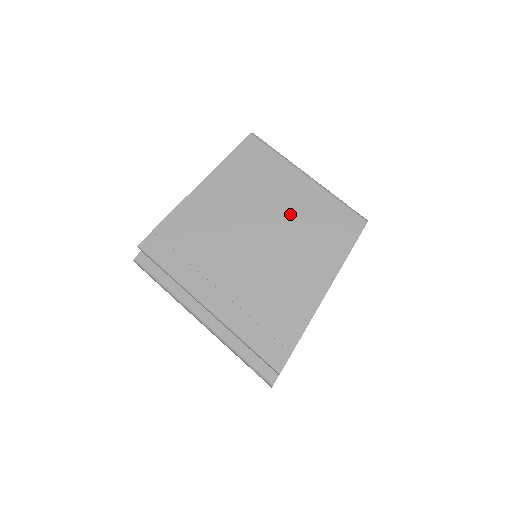
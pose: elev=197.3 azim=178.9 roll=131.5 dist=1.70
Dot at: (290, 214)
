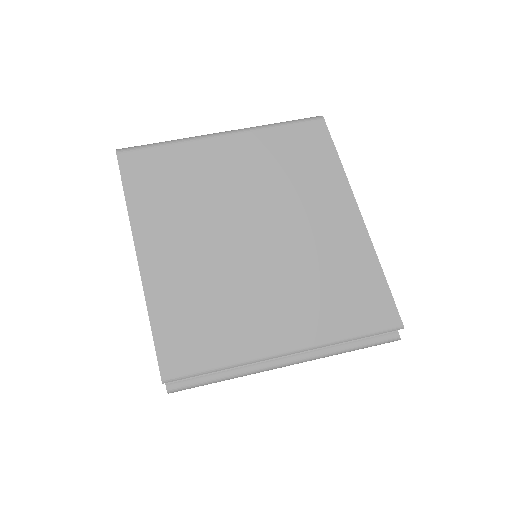
Dot at: (254, 190)
